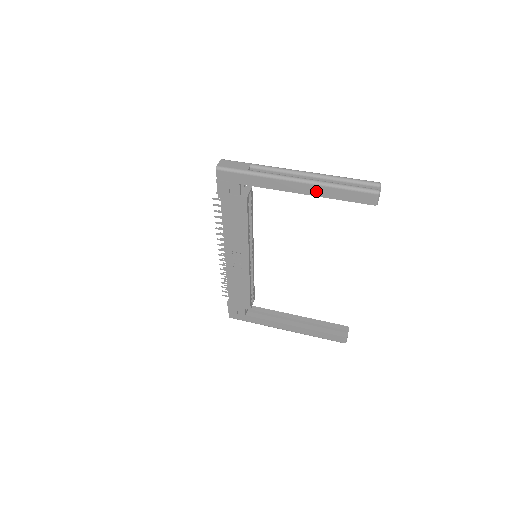
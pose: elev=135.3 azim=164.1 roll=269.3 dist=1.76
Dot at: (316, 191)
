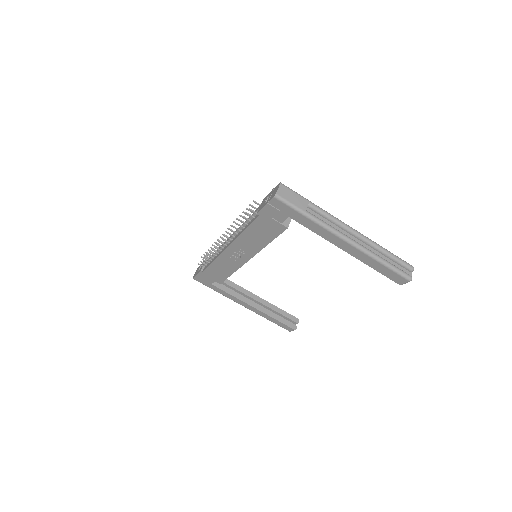
Dot at: (359, 255)
